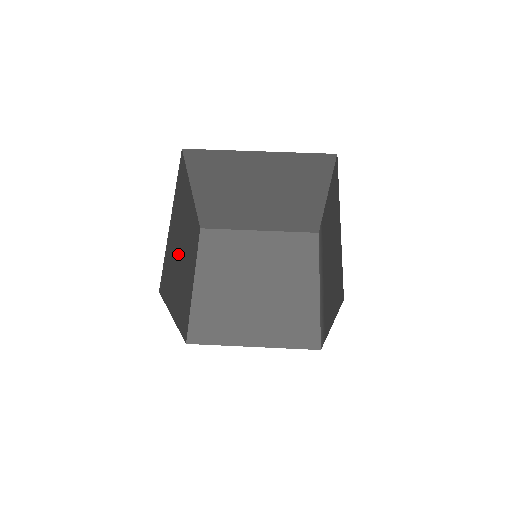
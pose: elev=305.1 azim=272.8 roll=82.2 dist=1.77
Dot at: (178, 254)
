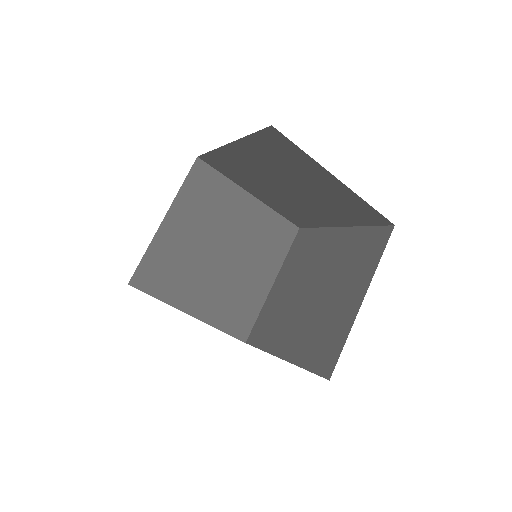
Dot at: (198, 254)
